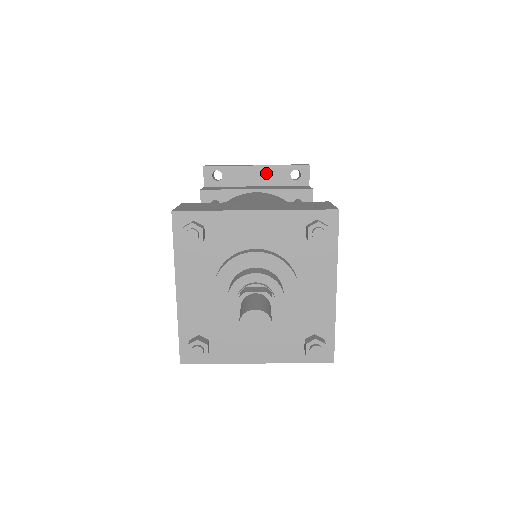
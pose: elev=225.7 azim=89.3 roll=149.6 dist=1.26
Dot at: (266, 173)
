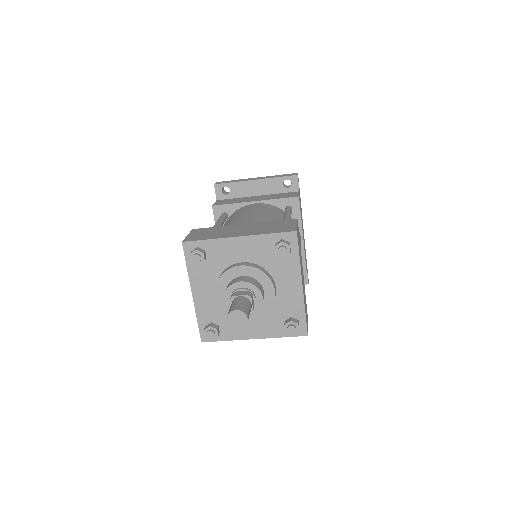
Dot at: (264, 185)
